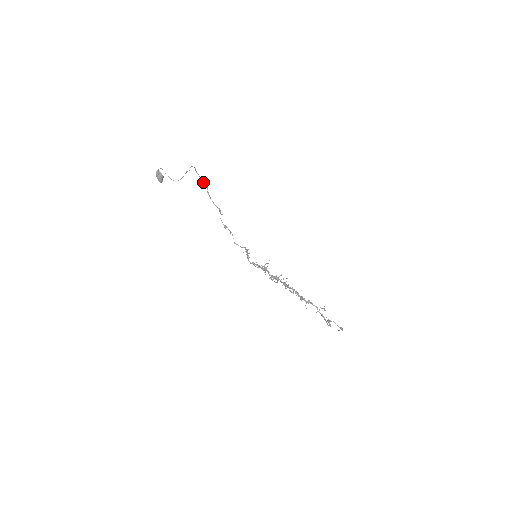
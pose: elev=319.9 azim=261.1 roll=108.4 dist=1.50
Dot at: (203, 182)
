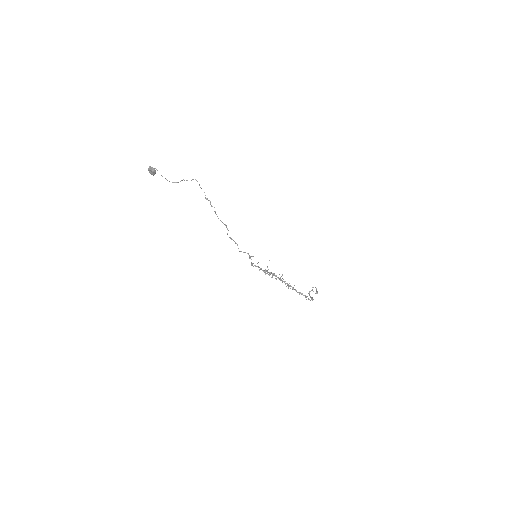
Dot at: (210, 202)
